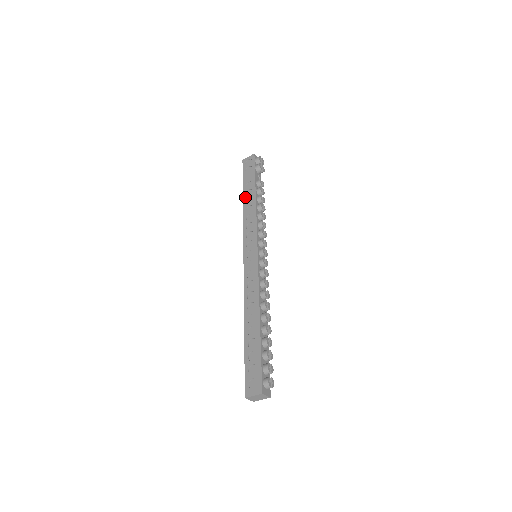
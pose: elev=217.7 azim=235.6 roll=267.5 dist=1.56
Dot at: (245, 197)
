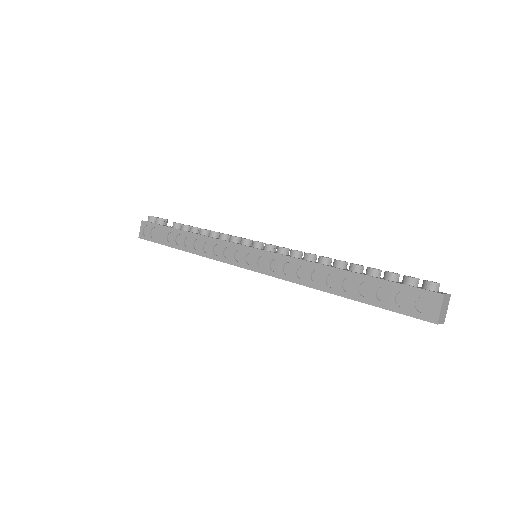
Dot at: (180, 246)
